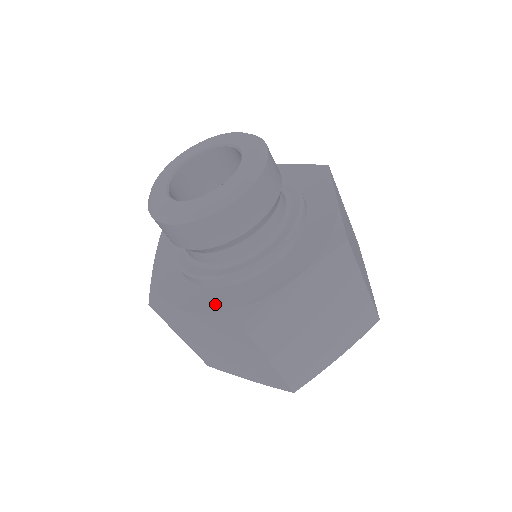
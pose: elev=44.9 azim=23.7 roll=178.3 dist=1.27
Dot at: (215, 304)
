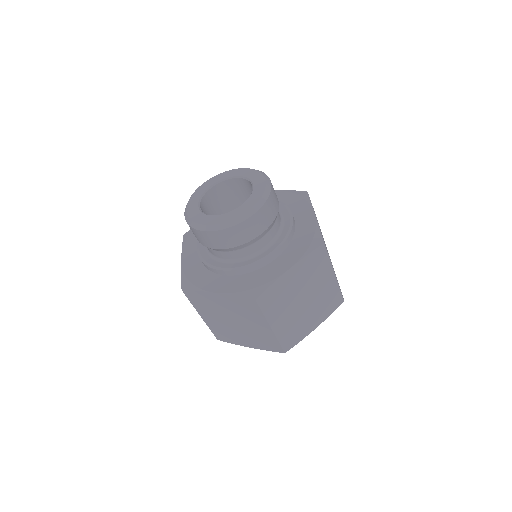
Dot at: (234, 287)
